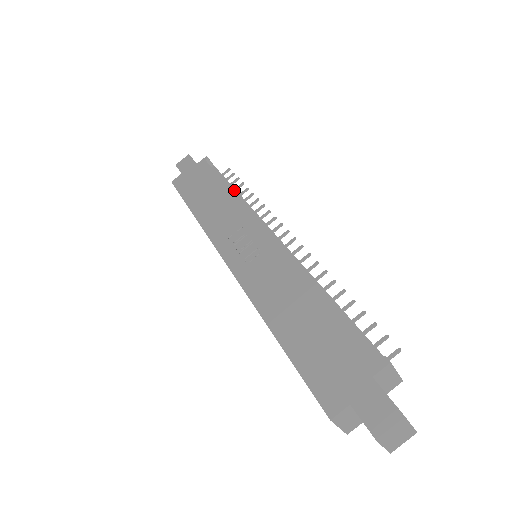
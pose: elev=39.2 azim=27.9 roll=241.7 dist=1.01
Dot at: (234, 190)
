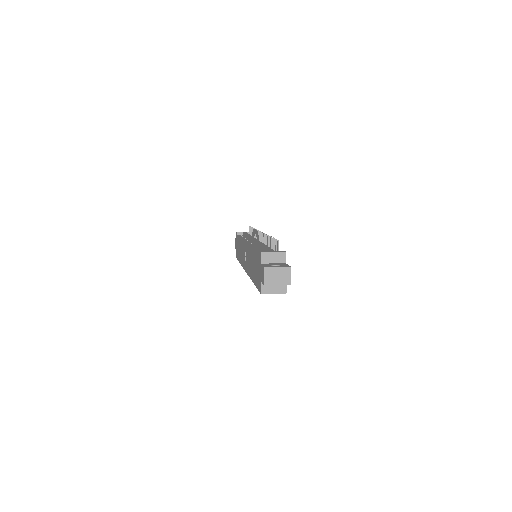
Dot at: occluded
